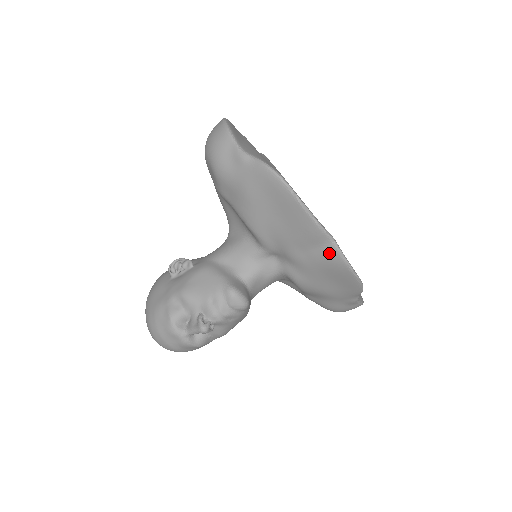
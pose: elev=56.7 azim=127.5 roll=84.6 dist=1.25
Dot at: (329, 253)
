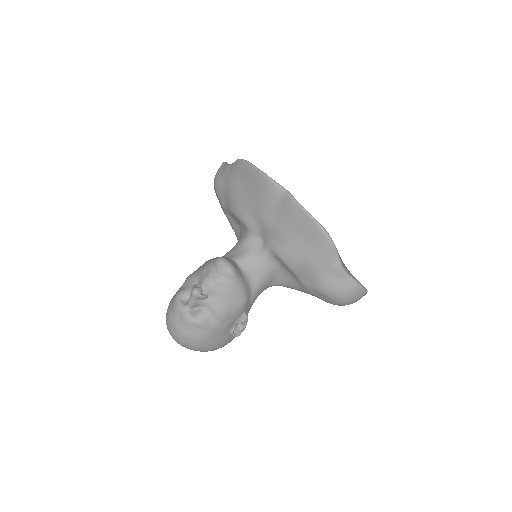
Dot at: (286, 203)
